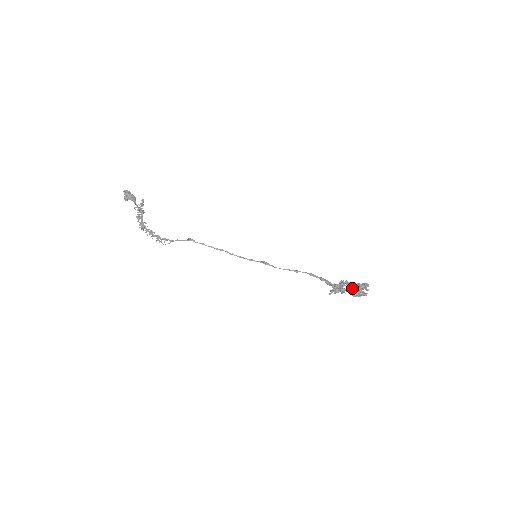
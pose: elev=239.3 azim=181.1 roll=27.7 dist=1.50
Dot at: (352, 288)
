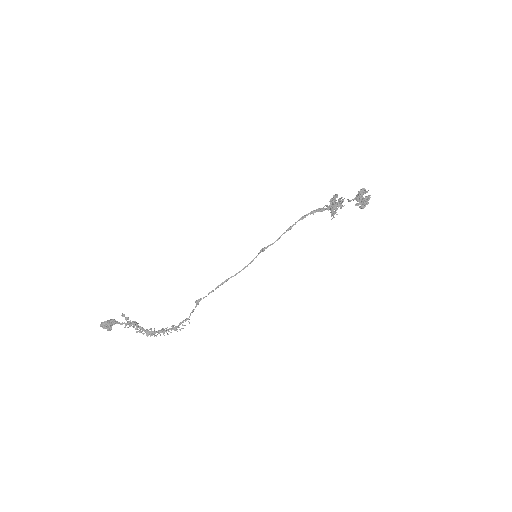
Dot at: (357, 205)
